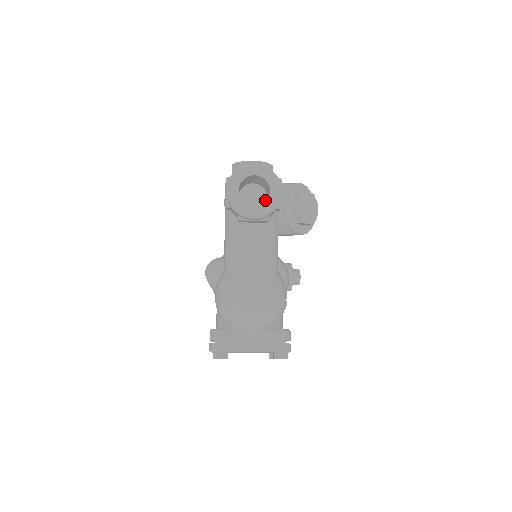
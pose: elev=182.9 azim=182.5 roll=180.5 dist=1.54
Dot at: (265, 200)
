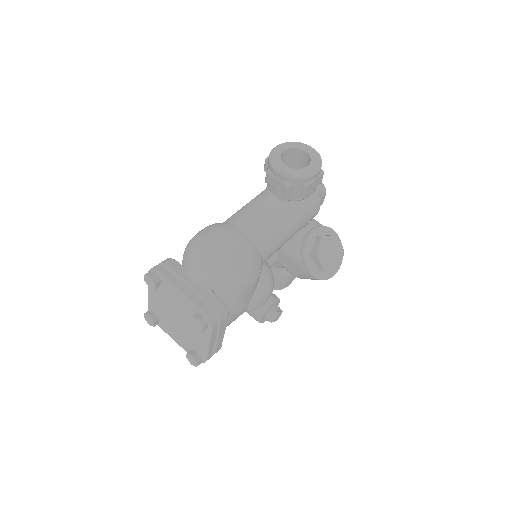
Dot at: occluded
